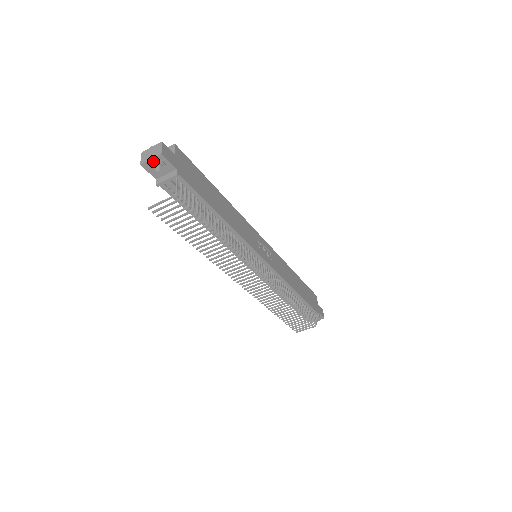
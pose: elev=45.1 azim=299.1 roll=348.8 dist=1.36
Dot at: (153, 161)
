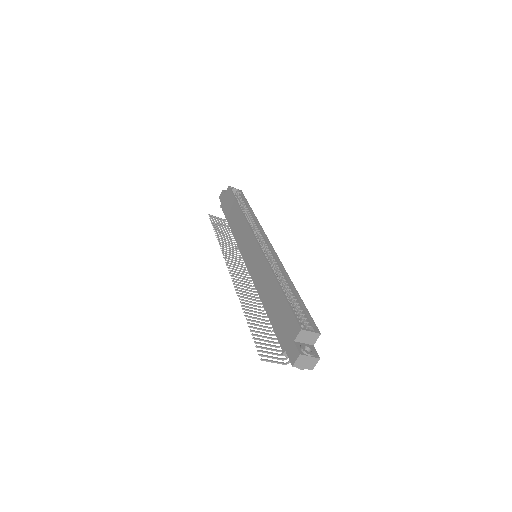
Dot at: (302, 369)
